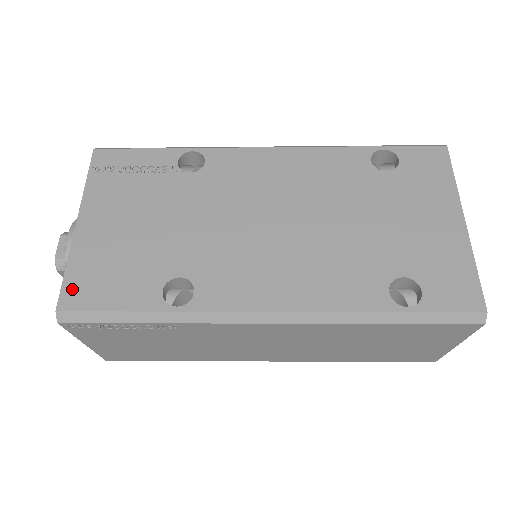
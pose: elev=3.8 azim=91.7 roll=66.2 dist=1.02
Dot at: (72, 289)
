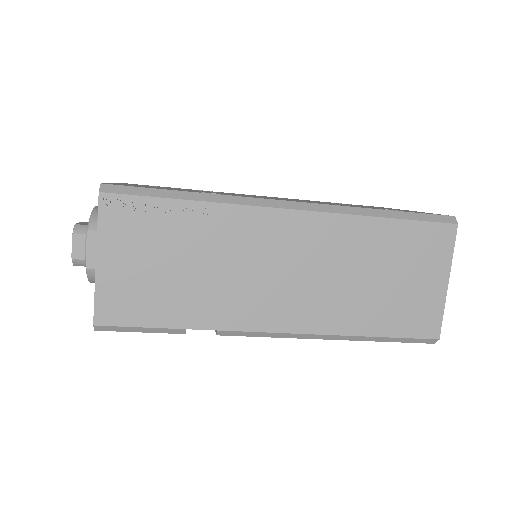
Dot at: (115, 184)
